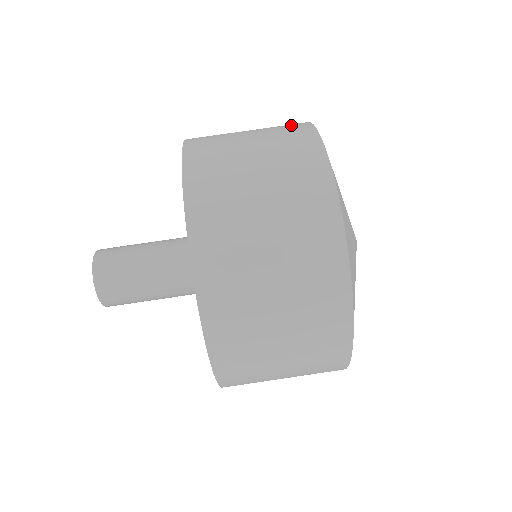
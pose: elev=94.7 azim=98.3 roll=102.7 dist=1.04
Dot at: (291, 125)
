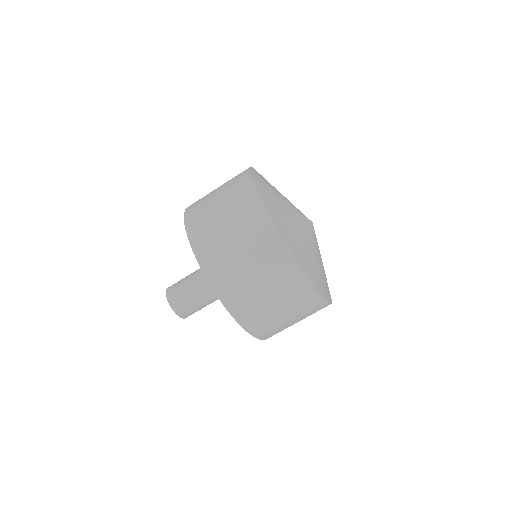
Dot at: occluded
